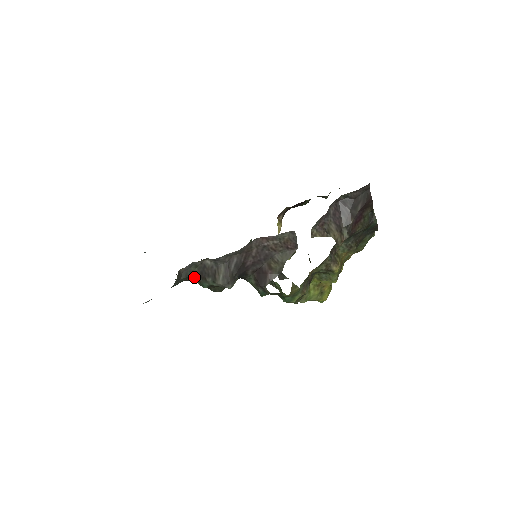
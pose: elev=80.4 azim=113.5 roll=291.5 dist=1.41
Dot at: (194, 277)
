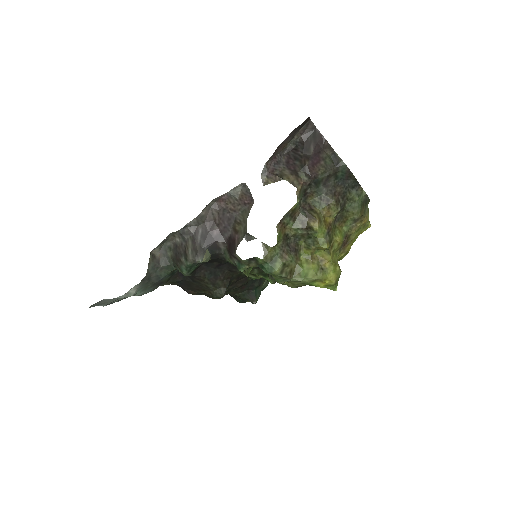
Dot at: (174, 265)
